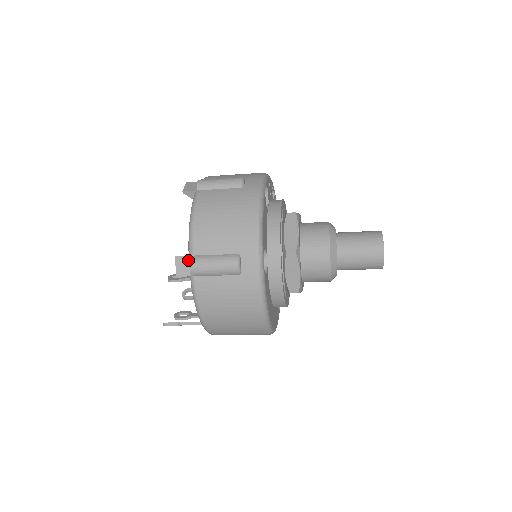
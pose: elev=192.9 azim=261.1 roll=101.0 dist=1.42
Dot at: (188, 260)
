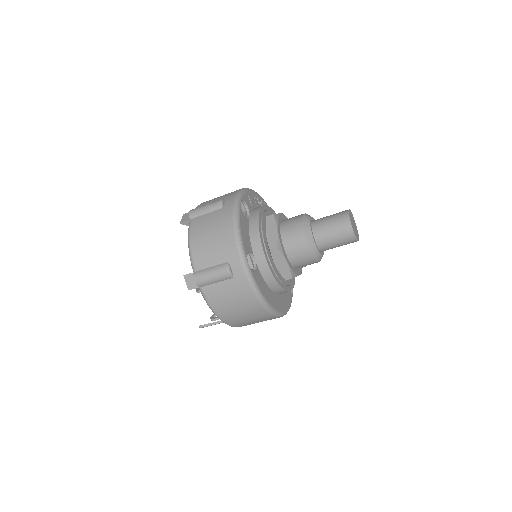
Dot at: (193, 276)
